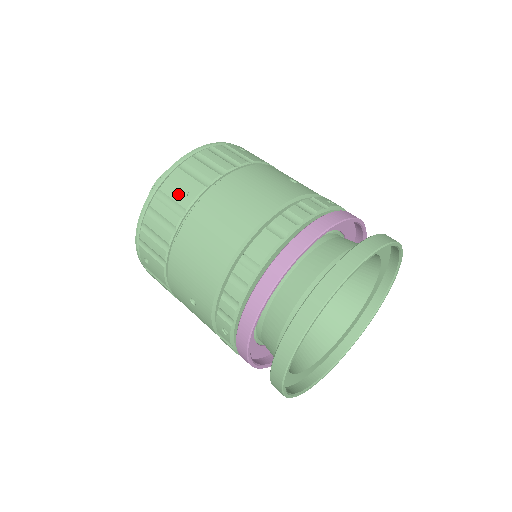
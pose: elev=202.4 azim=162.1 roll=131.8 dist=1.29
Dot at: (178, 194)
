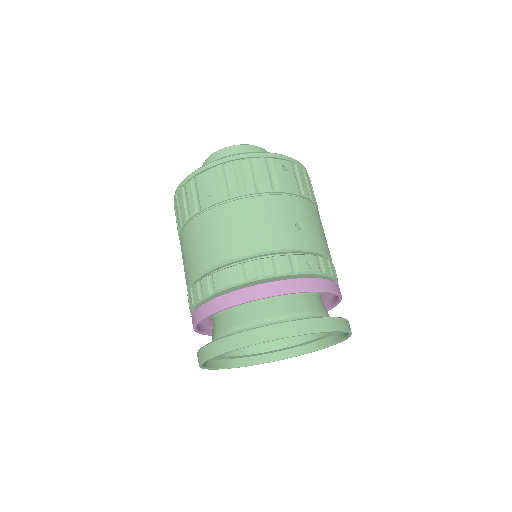
Dot at: (203, 192)
